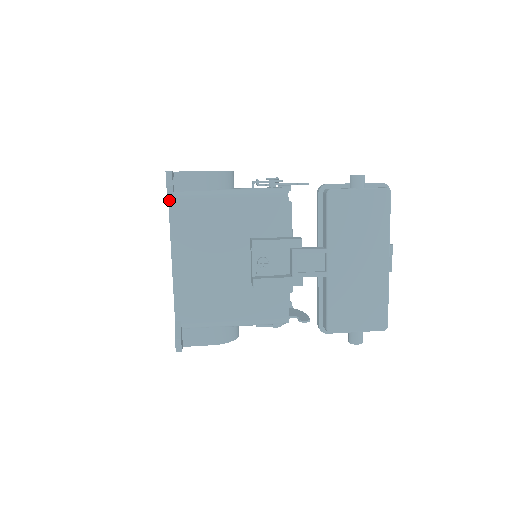
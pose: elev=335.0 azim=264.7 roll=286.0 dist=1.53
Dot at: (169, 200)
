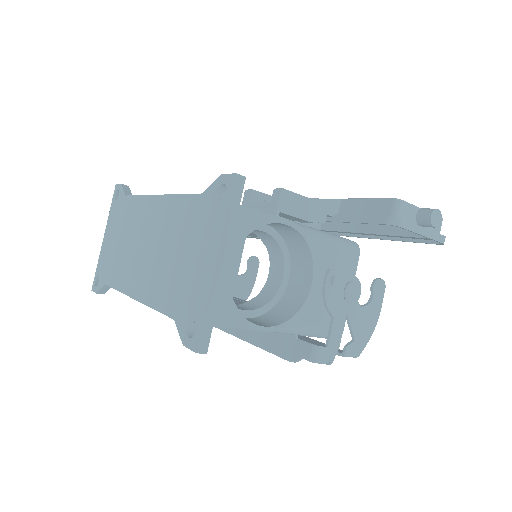
Dot at: (126, 195)
